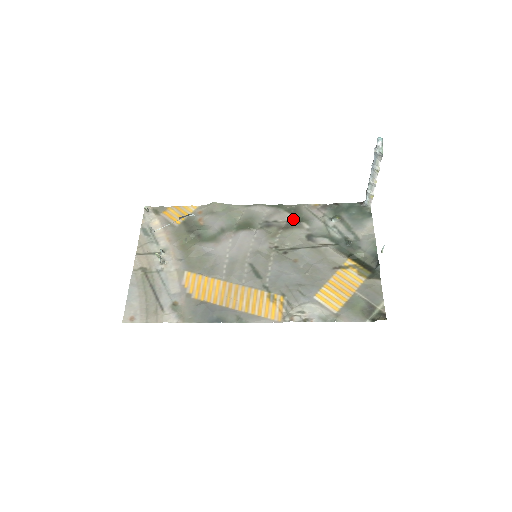
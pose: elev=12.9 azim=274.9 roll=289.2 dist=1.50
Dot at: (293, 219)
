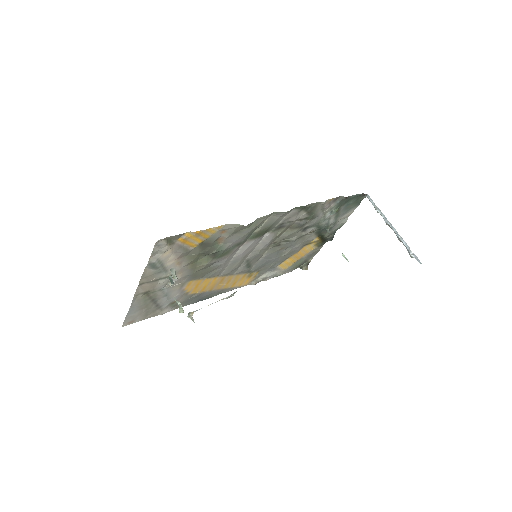
Dot at: (304, 217)
